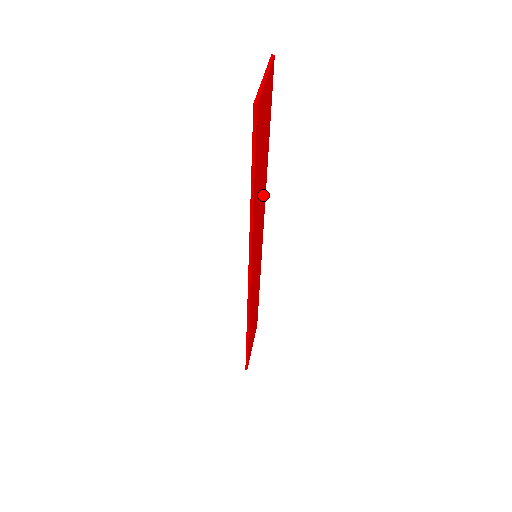
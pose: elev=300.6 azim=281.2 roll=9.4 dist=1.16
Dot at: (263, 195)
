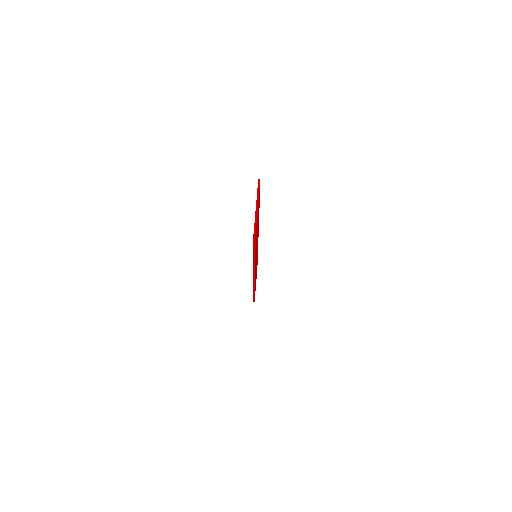
Dot at: occluded
